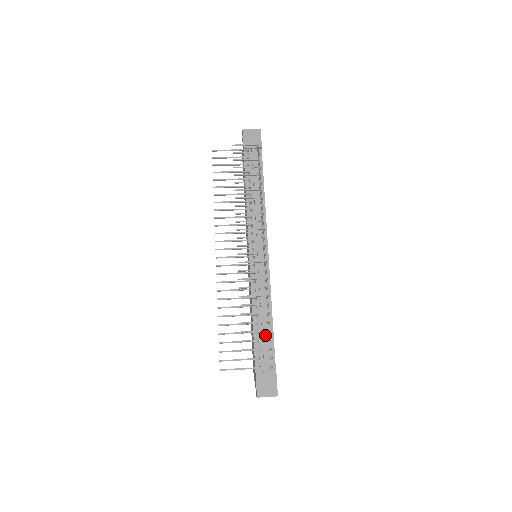
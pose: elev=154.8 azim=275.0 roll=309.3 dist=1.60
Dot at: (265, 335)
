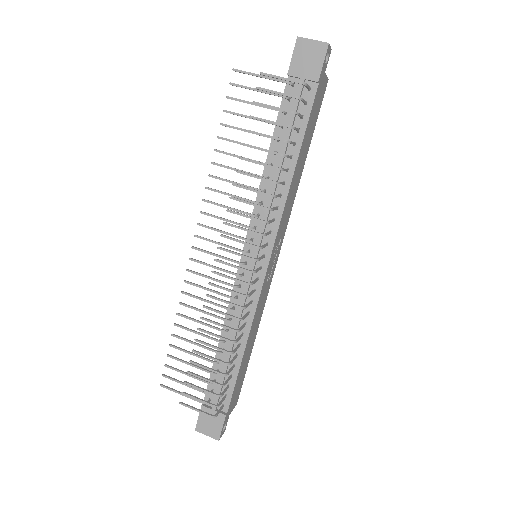
Dot at: (228, 367)
